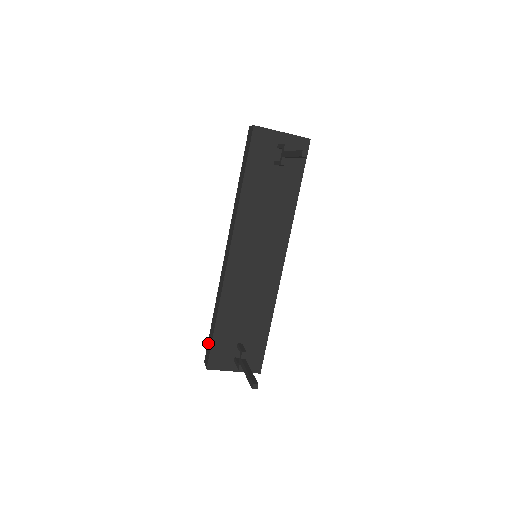
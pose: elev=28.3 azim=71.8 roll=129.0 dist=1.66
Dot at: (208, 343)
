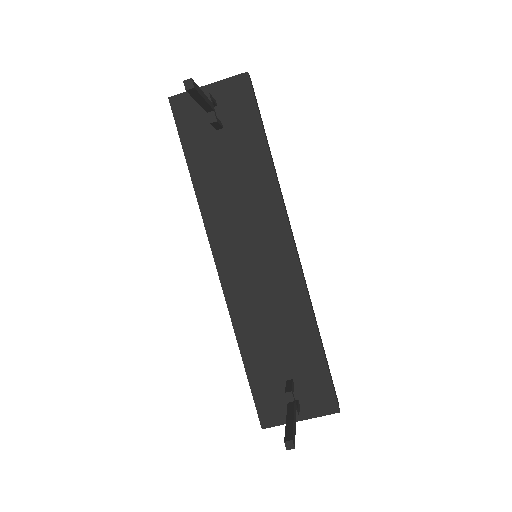
Dot at: occluded
